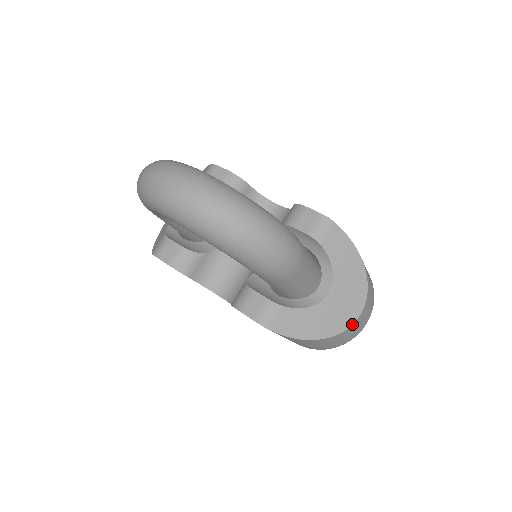
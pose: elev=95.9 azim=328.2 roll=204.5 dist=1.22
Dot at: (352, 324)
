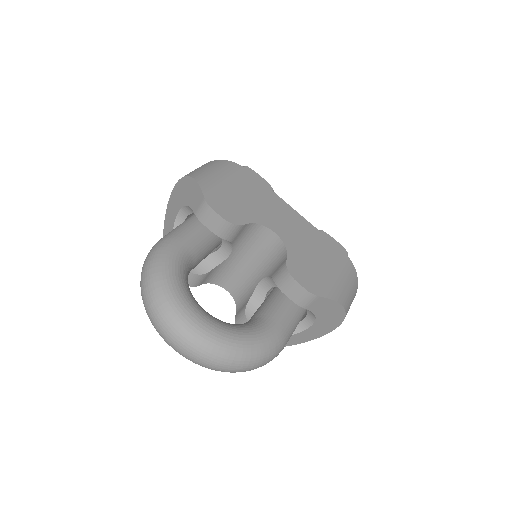
Dot at: occluded
